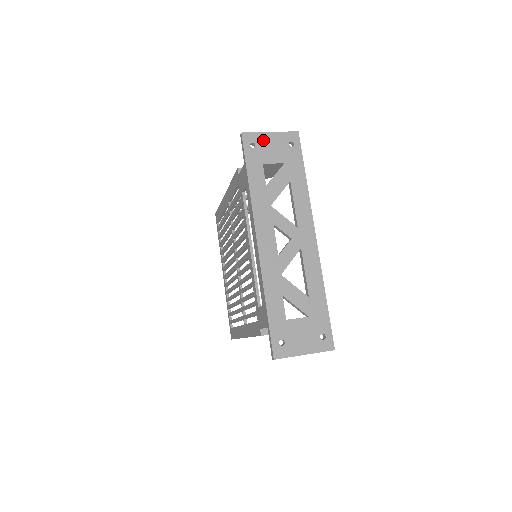
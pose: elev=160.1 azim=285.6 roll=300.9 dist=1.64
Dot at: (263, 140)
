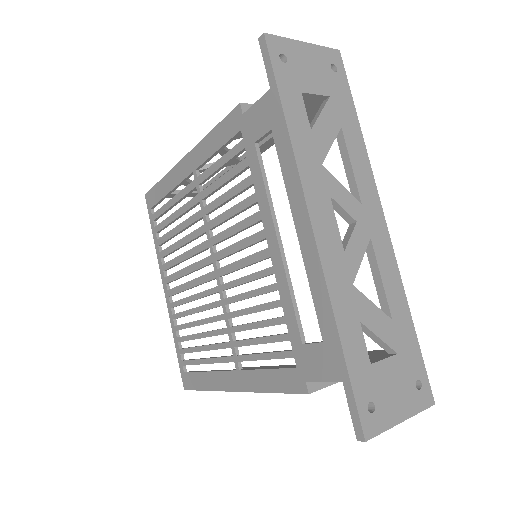
Dot at: (296, 53)
